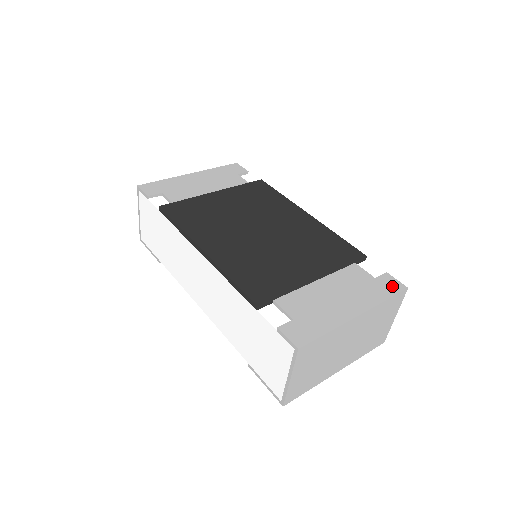
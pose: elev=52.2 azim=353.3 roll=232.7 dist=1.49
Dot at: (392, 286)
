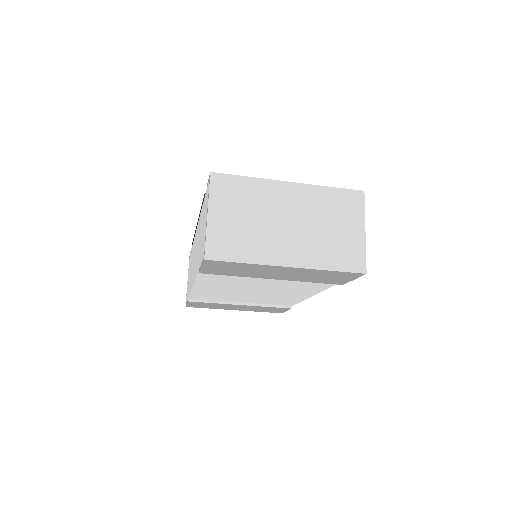
Dot at: occluded
